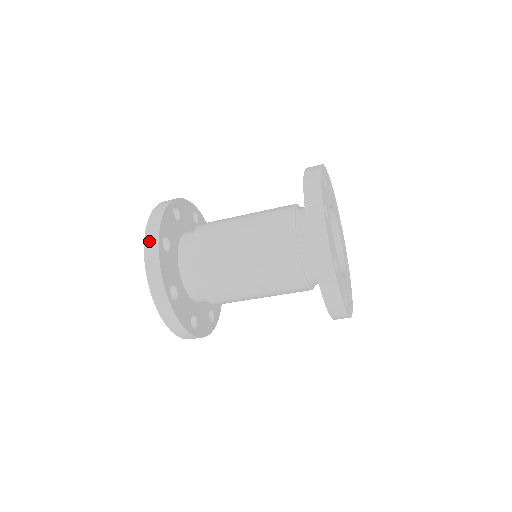
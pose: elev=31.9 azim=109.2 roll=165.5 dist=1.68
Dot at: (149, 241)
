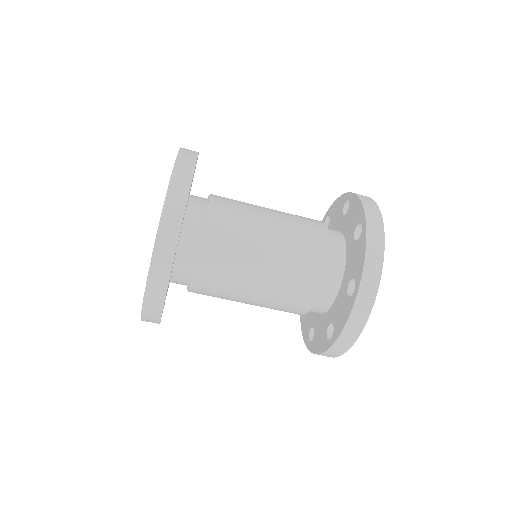
Dot at: (179, 174)
